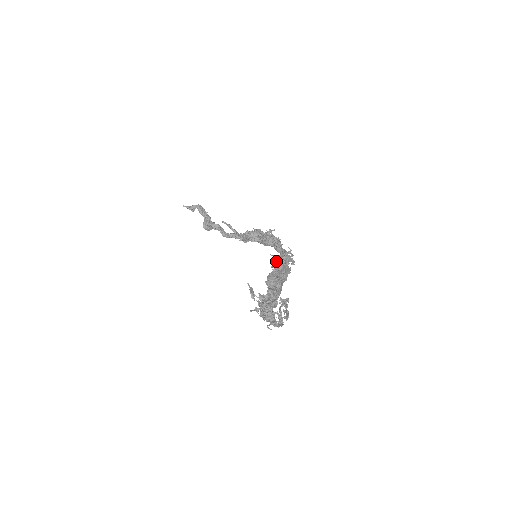
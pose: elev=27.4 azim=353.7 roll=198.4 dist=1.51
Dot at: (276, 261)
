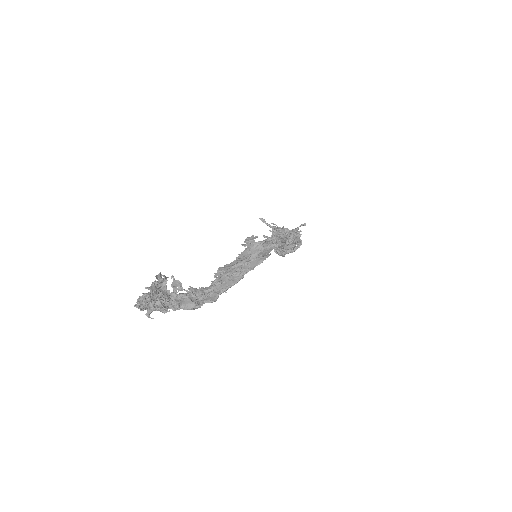
Dot at: (245, 250)
